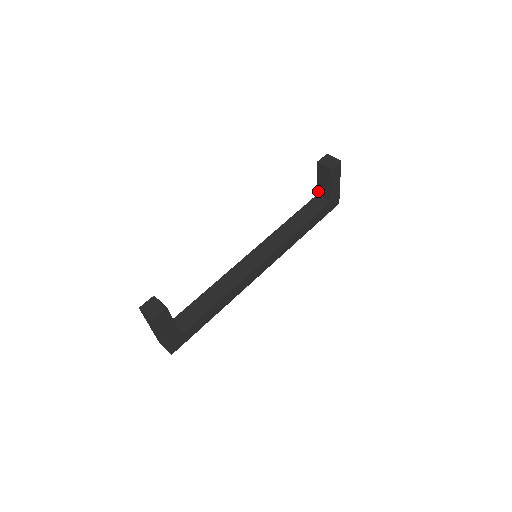
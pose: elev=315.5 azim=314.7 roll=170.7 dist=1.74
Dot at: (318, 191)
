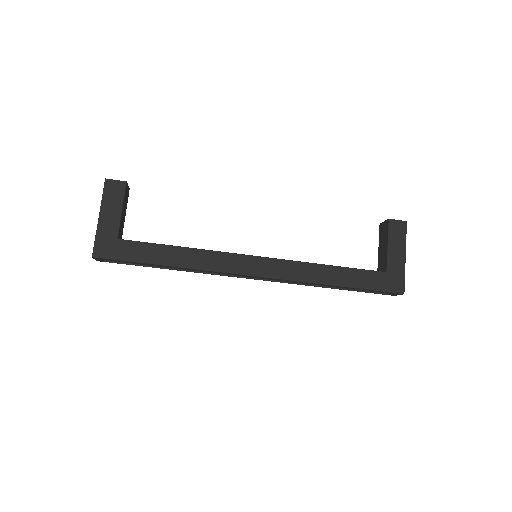
Dot at: (378, 269)
